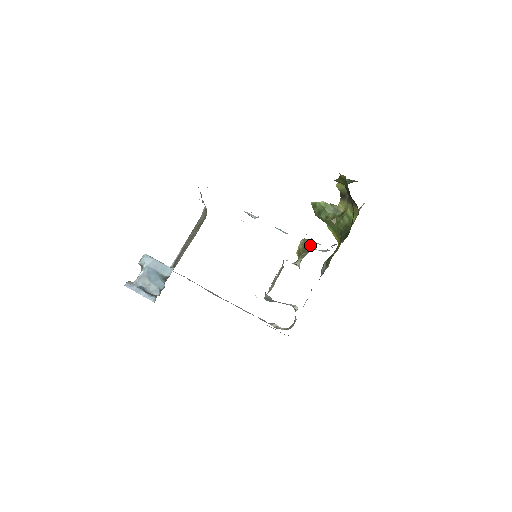
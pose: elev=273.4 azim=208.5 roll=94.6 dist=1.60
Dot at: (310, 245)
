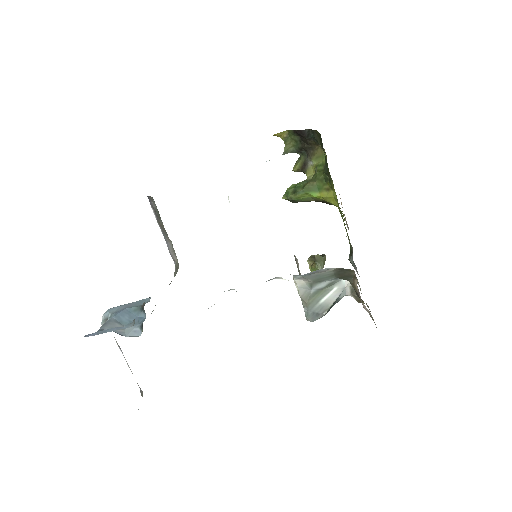
Dot at: occluded
